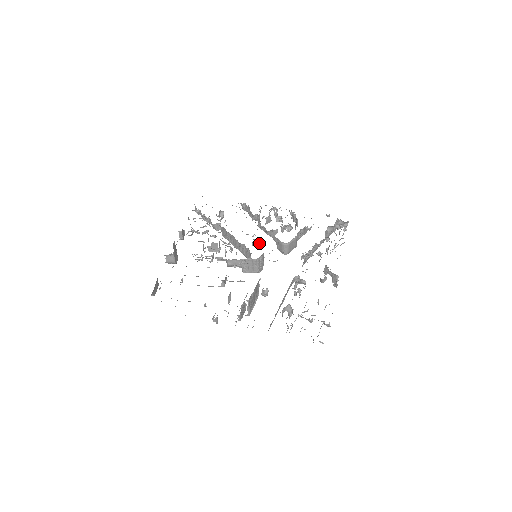
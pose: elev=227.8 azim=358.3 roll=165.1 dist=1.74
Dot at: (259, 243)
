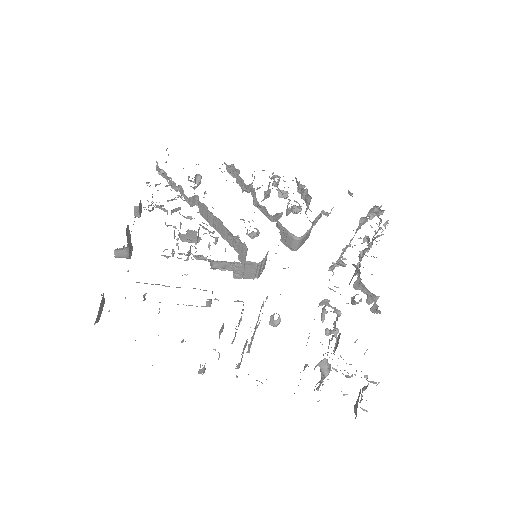
Dot at: (258, 233)
